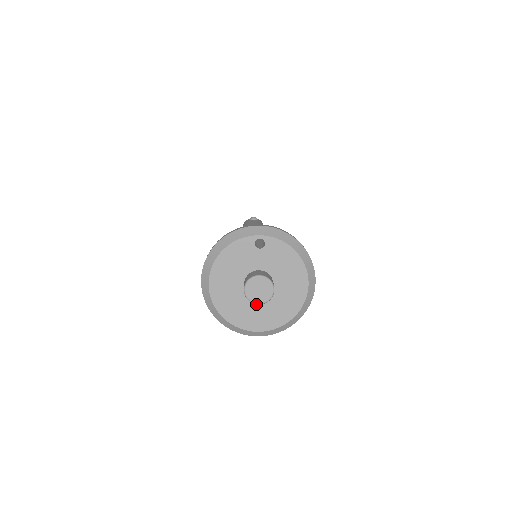
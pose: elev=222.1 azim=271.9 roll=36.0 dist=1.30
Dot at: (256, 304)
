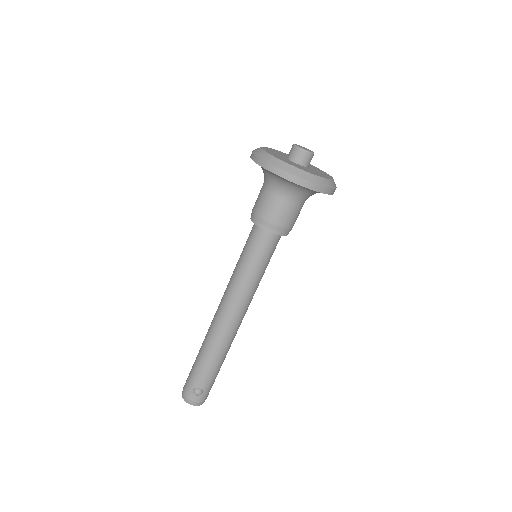
Dot at: (297, 165)
